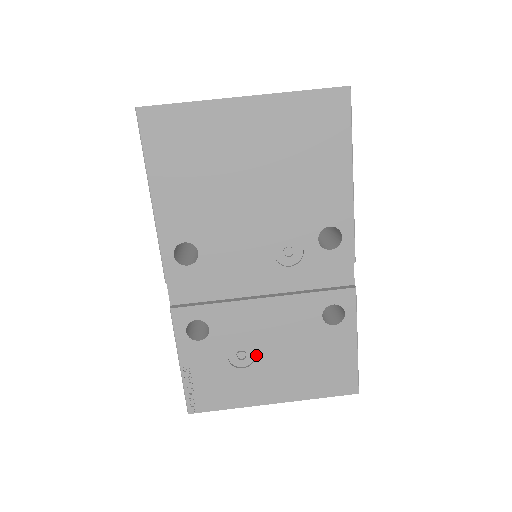
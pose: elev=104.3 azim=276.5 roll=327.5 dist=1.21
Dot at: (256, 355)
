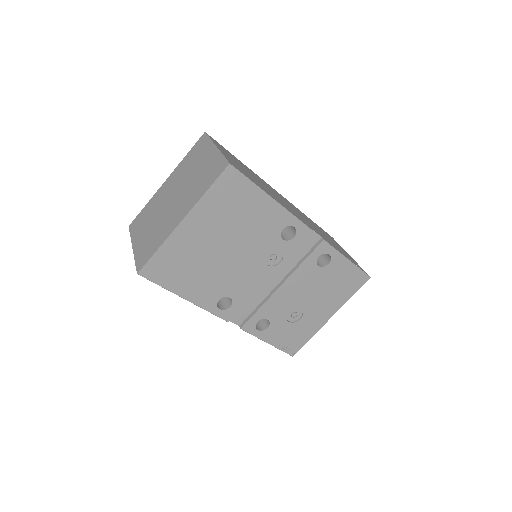
Dot at: (301, 309)
